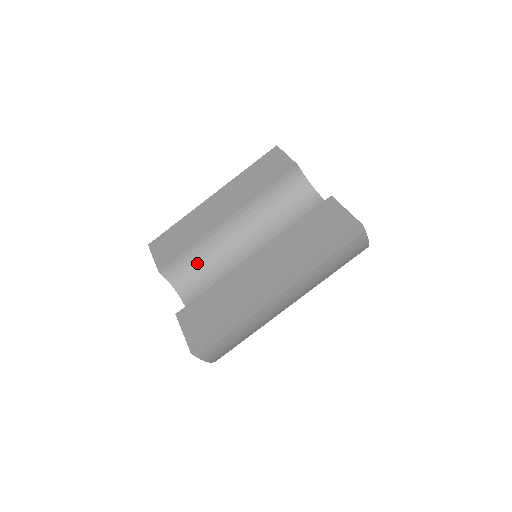
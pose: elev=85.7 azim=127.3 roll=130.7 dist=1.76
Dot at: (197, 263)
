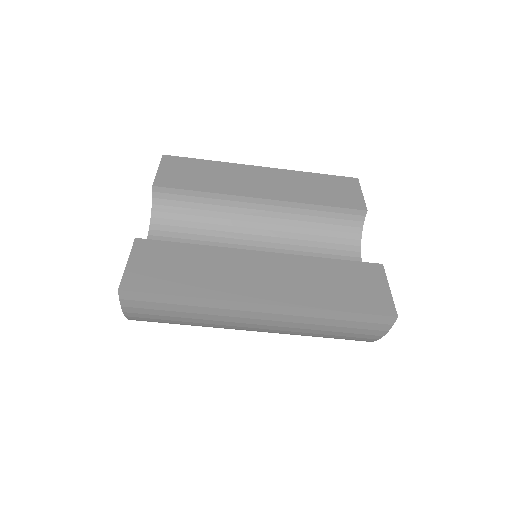
Dot at: (195, 212)
